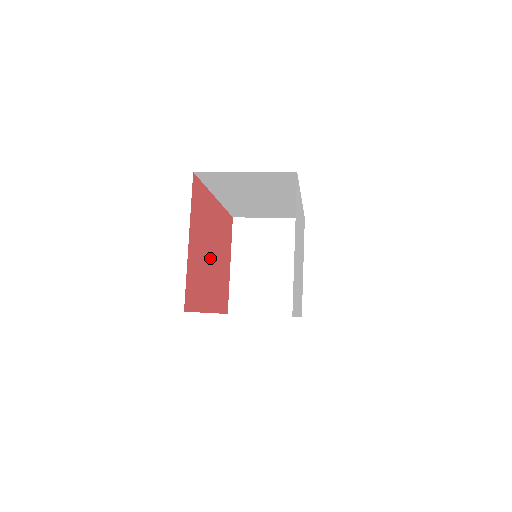
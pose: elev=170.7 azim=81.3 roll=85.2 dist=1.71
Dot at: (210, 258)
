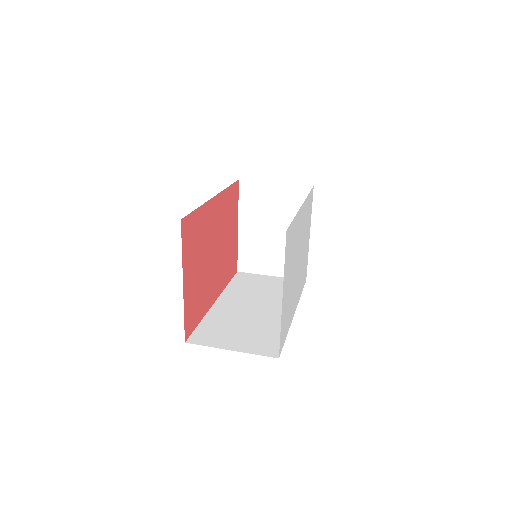
Dot at: (211, 259)
